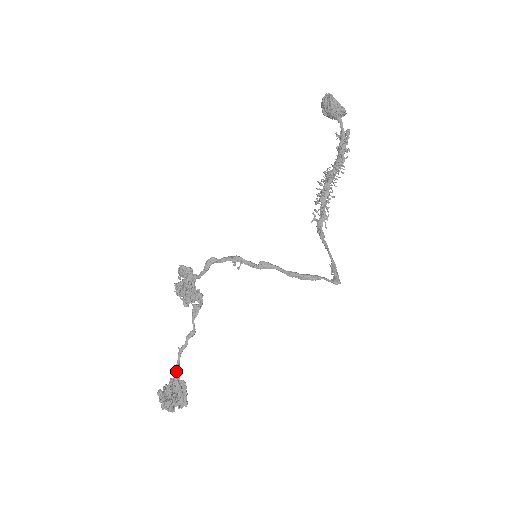
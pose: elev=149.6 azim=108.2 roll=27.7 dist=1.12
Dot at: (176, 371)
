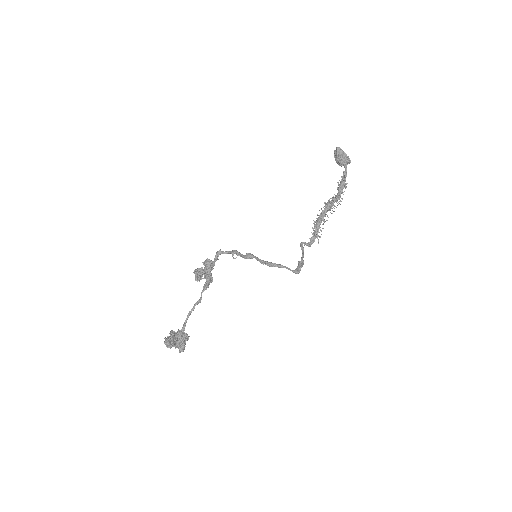
Dot at: (183, 325)
